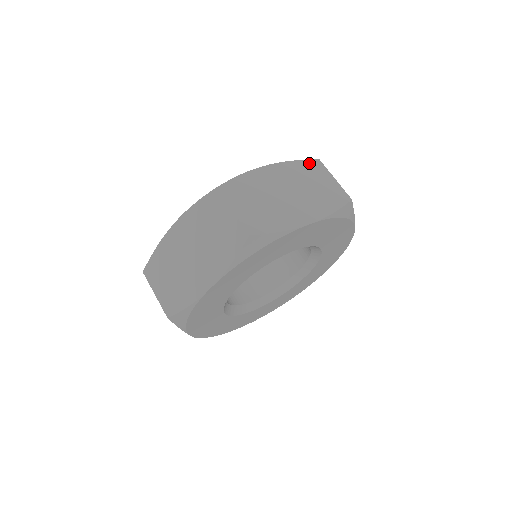
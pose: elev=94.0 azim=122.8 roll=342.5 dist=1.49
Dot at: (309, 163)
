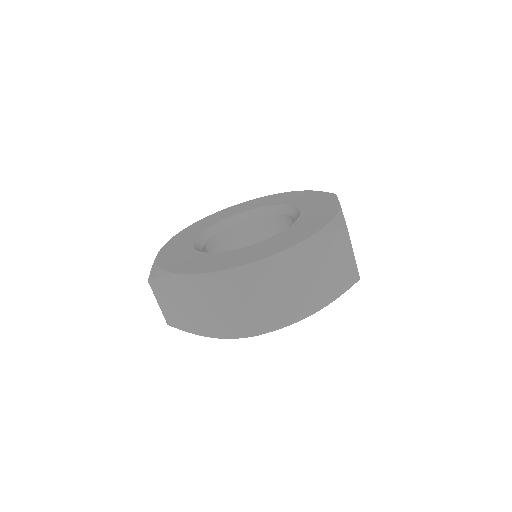
Dot at: (336, 236)
